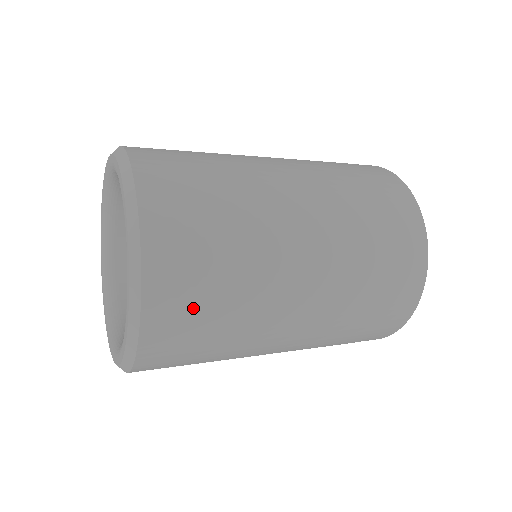
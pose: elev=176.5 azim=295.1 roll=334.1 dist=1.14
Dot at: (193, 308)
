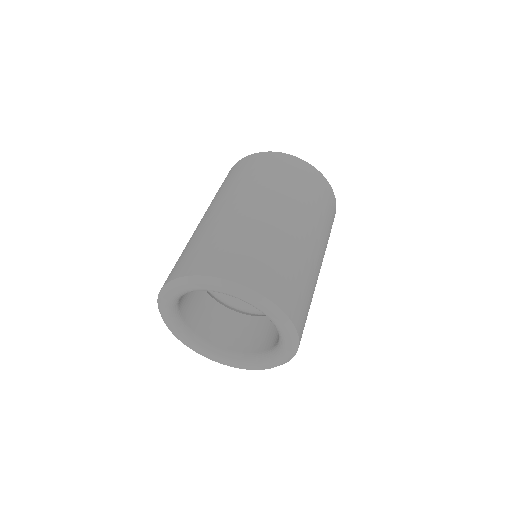
Dot at: occluded
